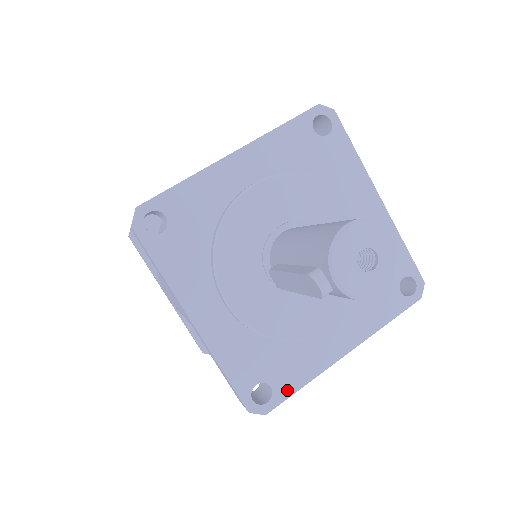
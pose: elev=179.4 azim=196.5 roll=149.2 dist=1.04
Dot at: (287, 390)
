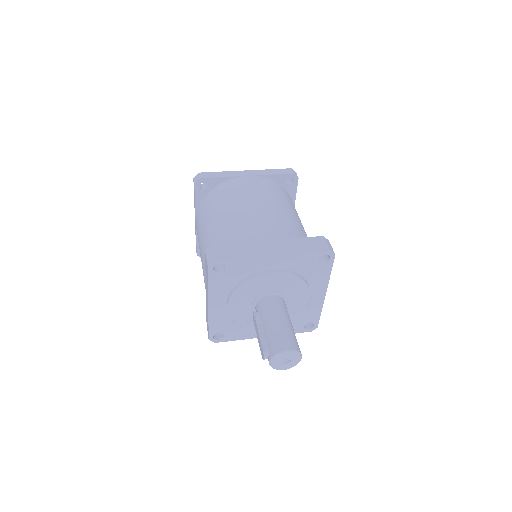
Dot at: (230, 339)
